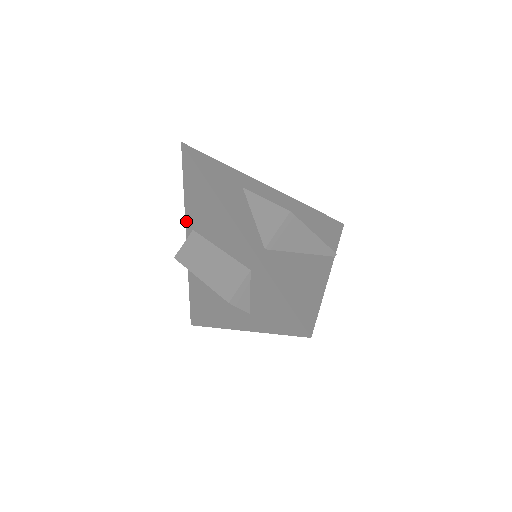
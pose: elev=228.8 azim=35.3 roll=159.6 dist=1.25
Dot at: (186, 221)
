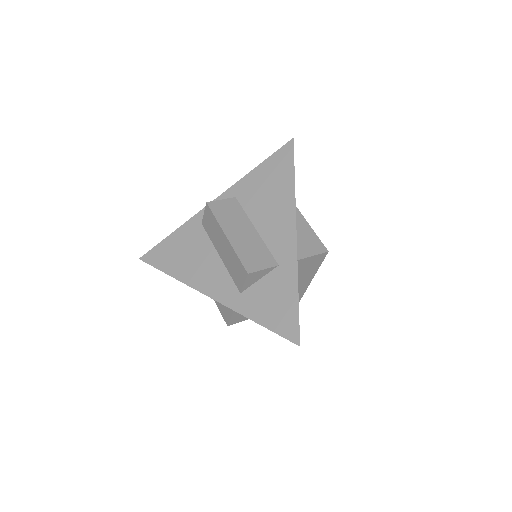
Dot at: (234, 186)
